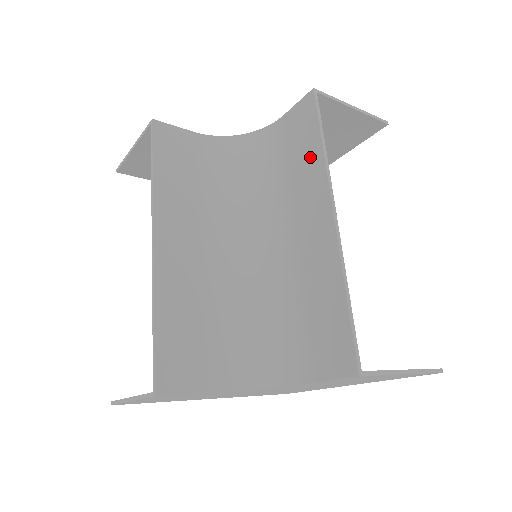
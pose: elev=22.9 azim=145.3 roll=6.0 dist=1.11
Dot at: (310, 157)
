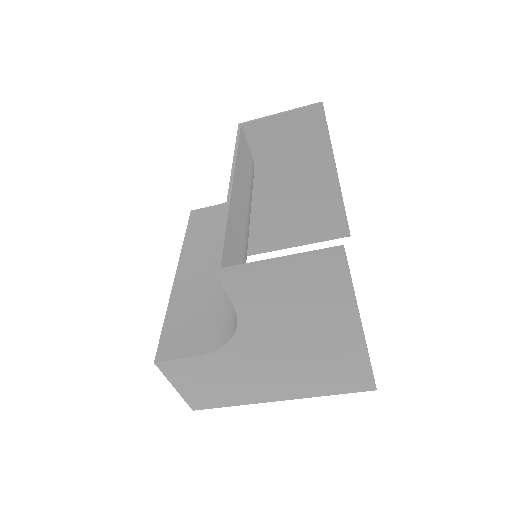
Dot at: occluded
